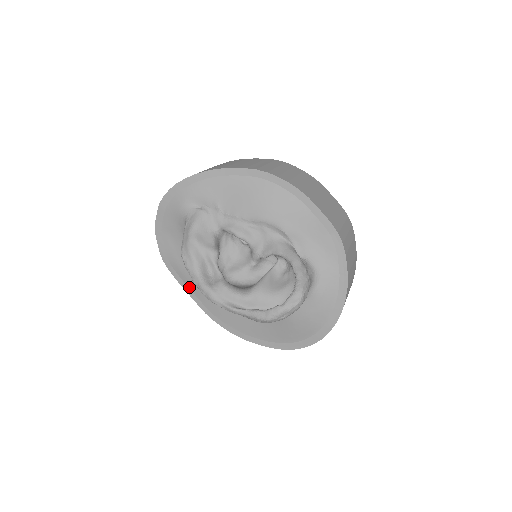
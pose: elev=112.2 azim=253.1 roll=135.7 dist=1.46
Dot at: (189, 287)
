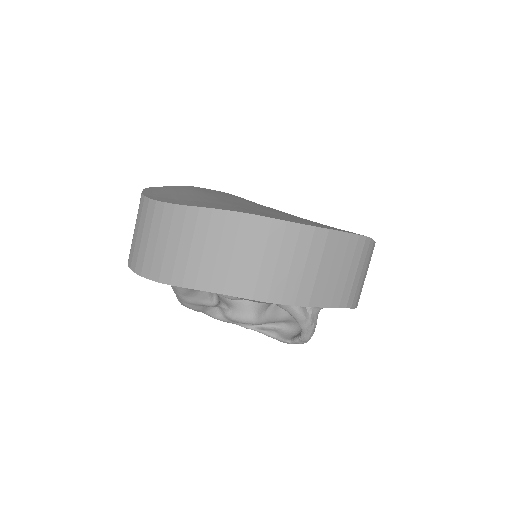
Dot at: occluded
